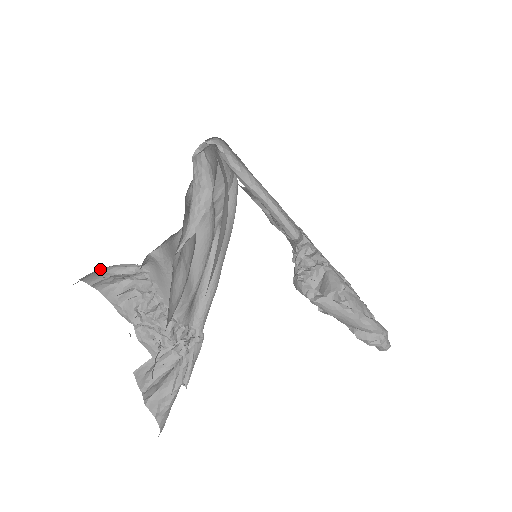
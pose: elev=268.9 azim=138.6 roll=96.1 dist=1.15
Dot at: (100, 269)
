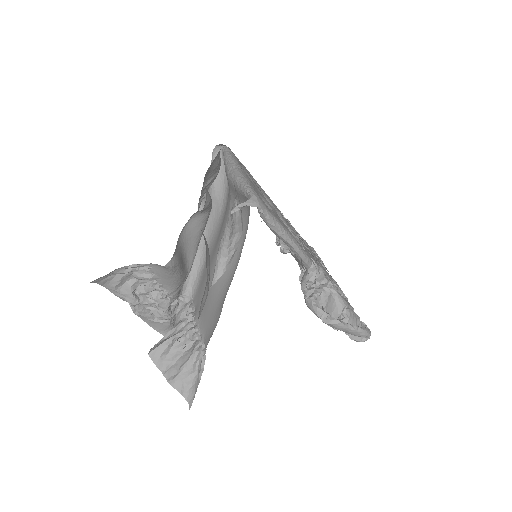
Dot at: occluded
